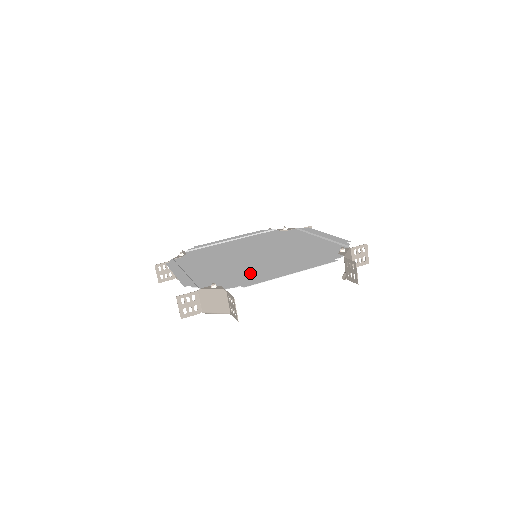
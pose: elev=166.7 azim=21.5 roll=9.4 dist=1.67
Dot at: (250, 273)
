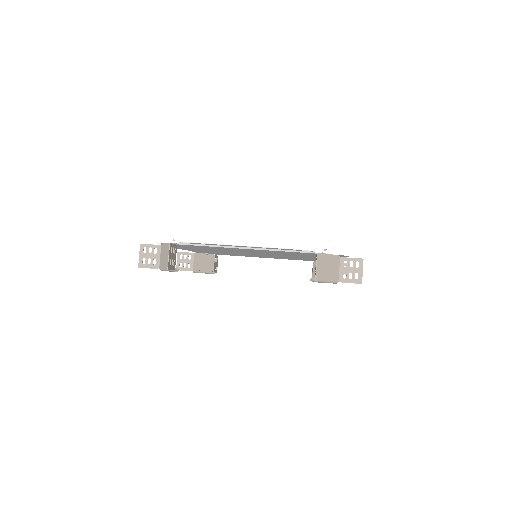
Dot at: (219, 248)
